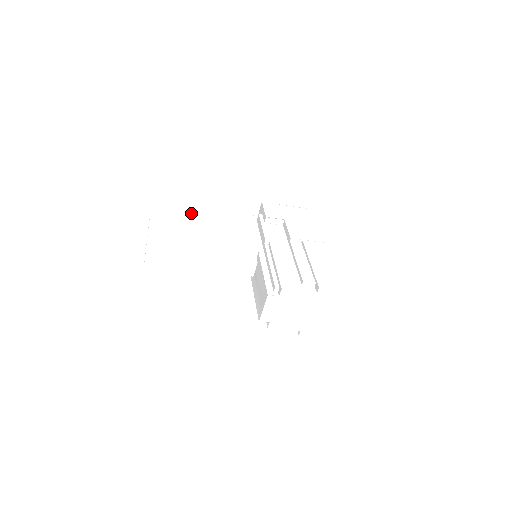
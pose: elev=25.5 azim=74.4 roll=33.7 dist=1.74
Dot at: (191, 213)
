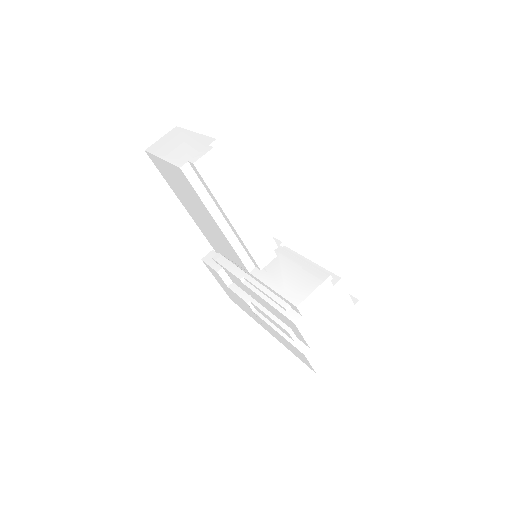
Dot at: occluded
